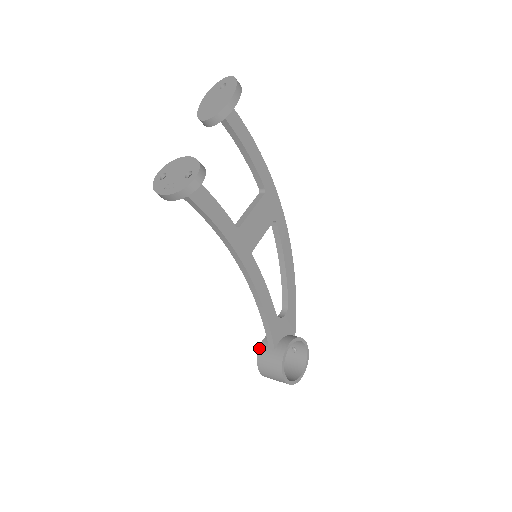
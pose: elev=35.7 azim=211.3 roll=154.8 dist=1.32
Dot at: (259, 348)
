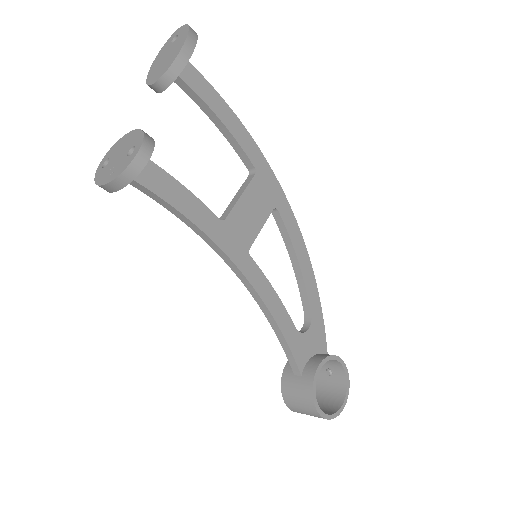
Dot at: (282, 376)
